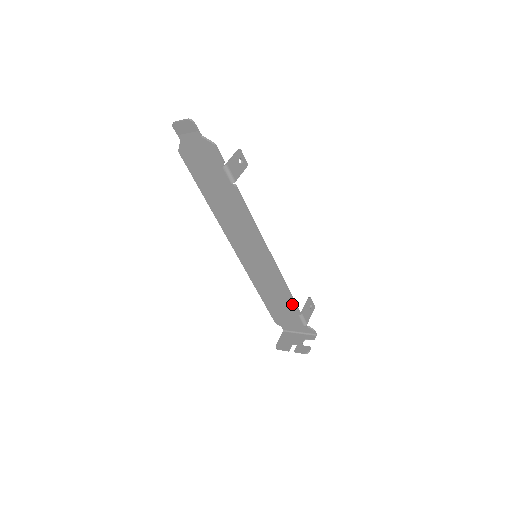
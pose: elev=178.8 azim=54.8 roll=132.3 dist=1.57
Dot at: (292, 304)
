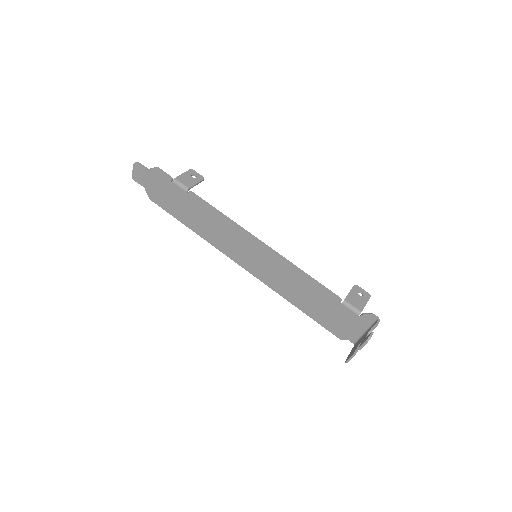
Dot at: (324, 291)
